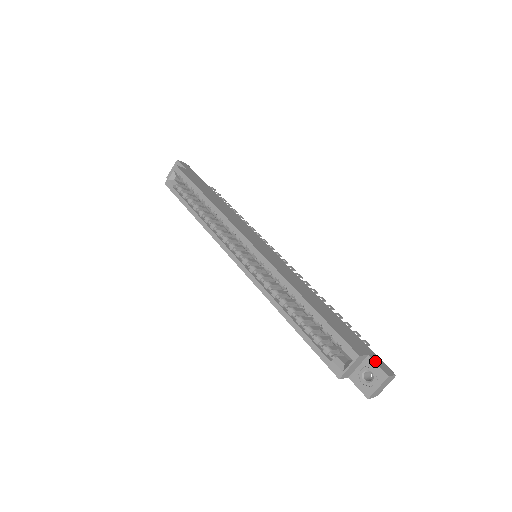
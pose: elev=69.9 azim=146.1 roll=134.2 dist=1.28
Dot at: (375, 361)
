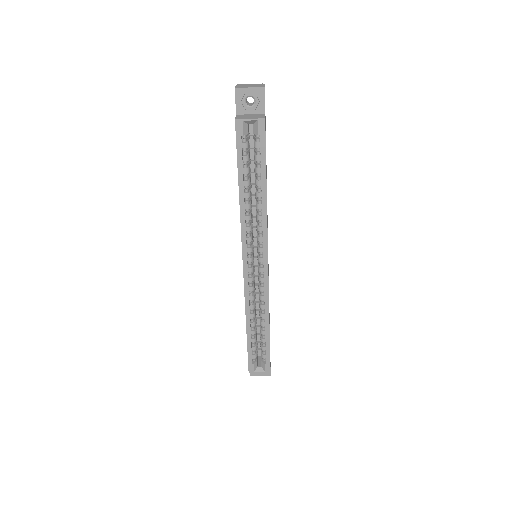
Dot at: occluded
